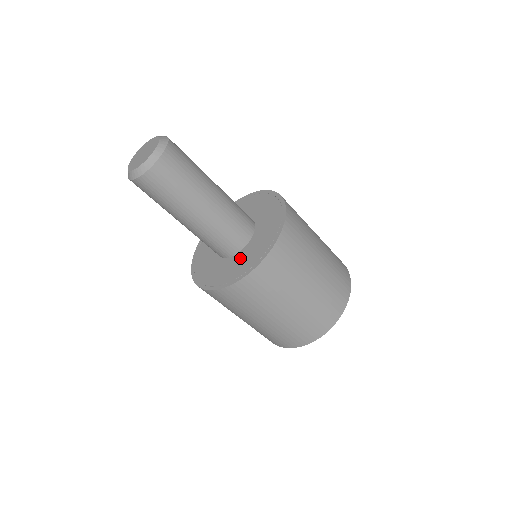
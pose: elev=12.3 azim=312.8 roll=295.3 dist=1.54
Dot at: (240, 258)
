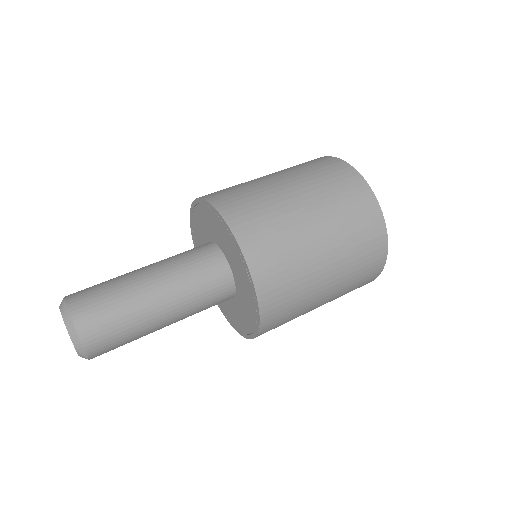
Dot at: (235, 309)
